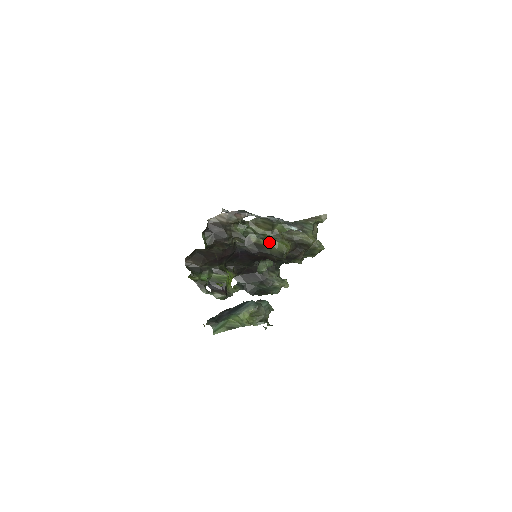
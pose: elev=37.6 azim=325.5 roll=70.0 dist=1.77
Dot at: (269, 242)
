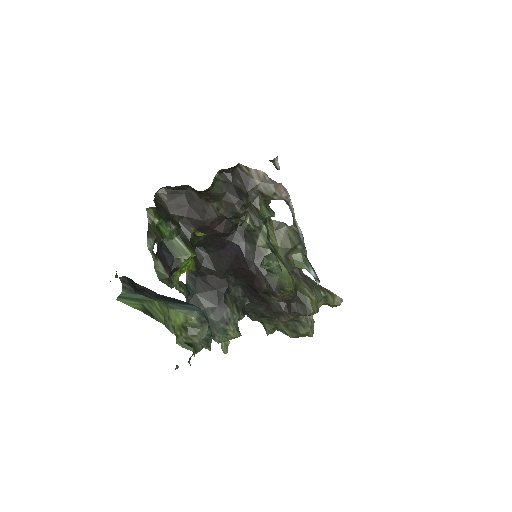
Dot at: occluded
